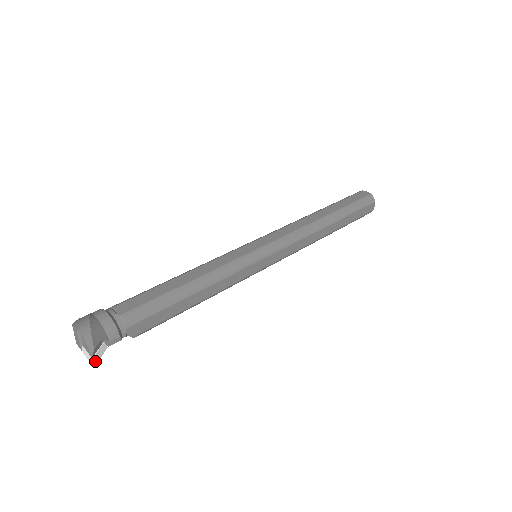
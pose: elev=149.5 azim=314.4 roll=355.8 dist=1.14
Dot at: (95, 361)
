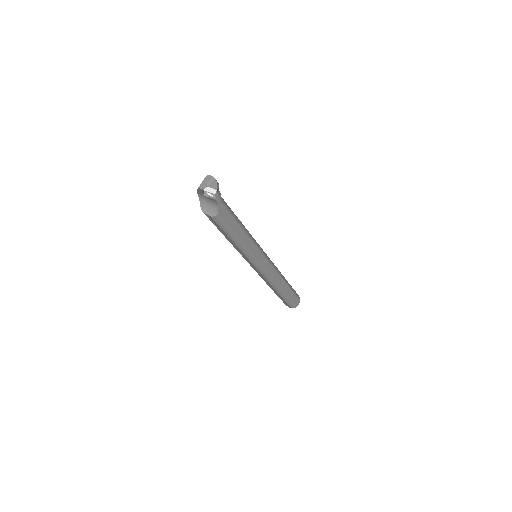
Dot at: (216, 193)
